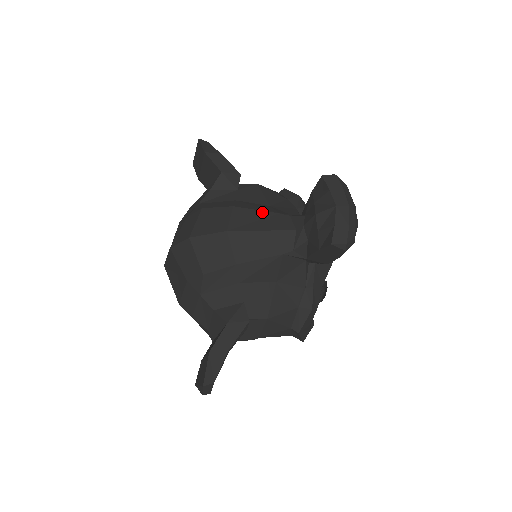
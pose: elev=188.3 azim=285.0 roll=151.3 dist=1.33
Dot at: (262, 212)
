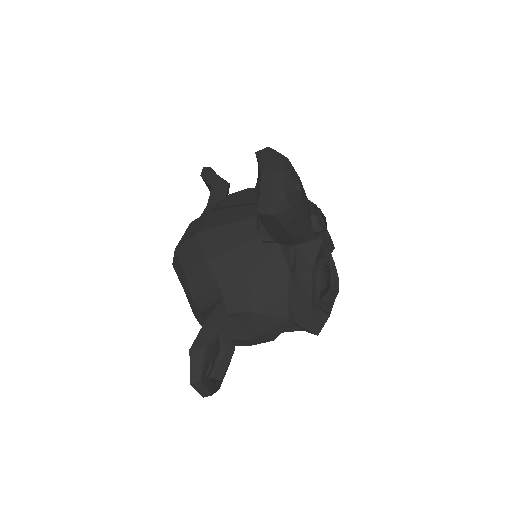
Dot at: (232, 209)
